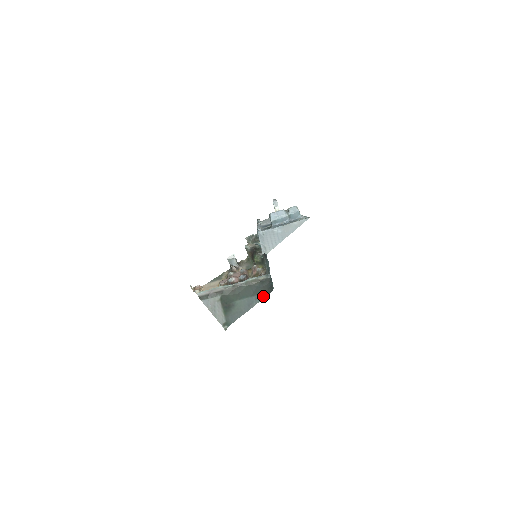
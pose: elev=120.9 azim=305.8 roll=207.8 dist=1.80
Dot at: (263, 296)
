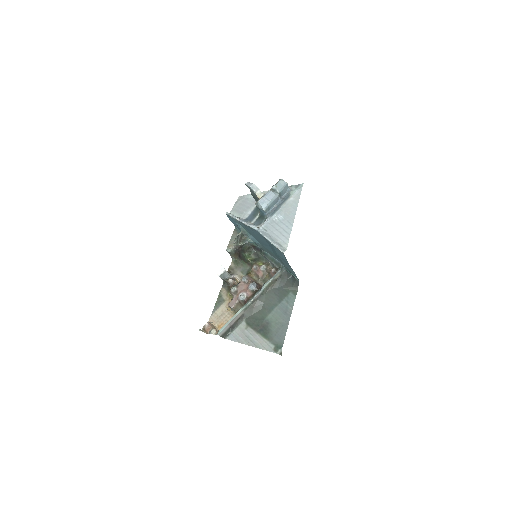
Dot at: (293, 295)
